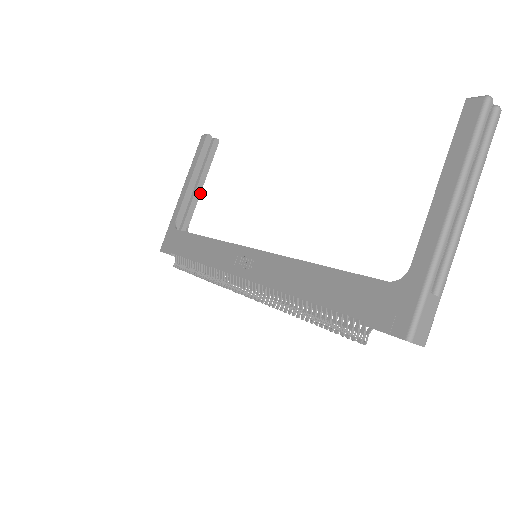
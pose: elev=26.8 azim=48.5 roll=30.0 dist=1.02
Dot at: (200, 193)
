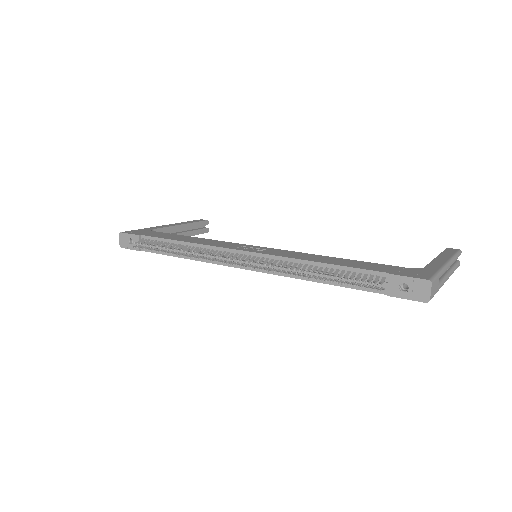
Dot at: occluded
